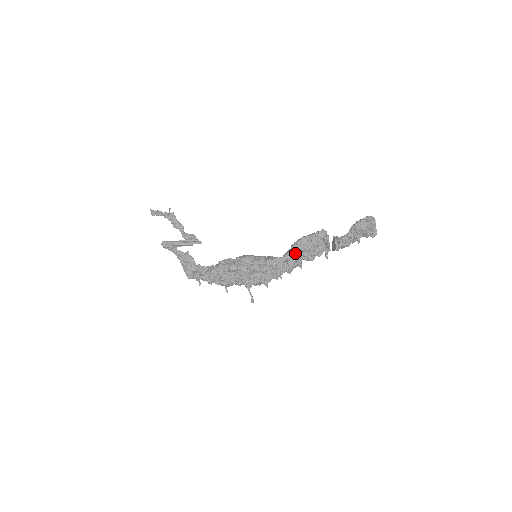
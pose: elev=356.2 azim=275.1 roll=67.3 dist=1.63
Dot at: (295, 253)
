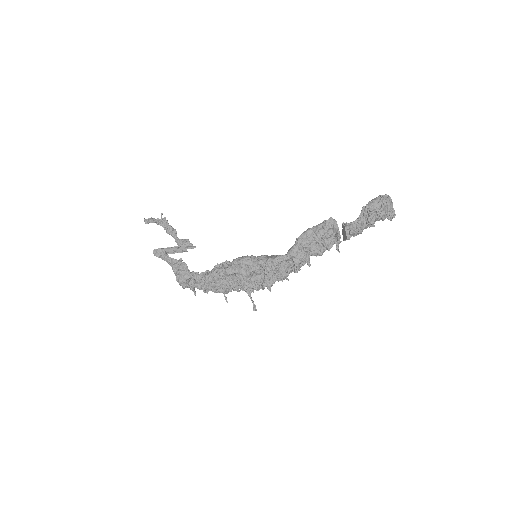
Dot at: (300, 248)
